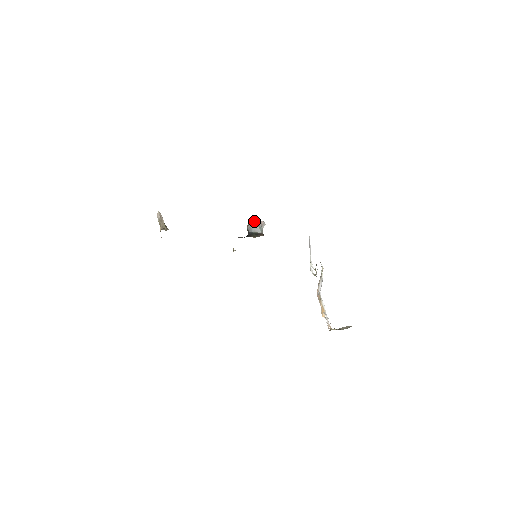
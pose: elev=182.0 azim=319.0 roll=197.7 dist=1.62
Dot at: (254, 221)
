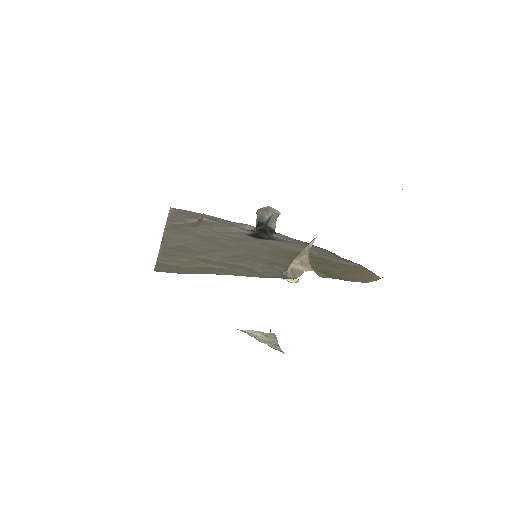
Dot at: (276, 212)
